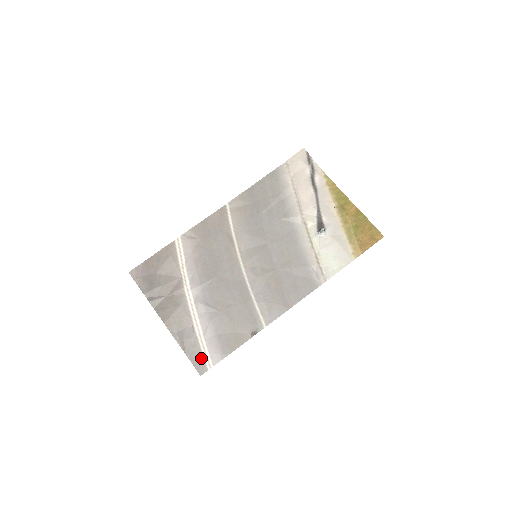
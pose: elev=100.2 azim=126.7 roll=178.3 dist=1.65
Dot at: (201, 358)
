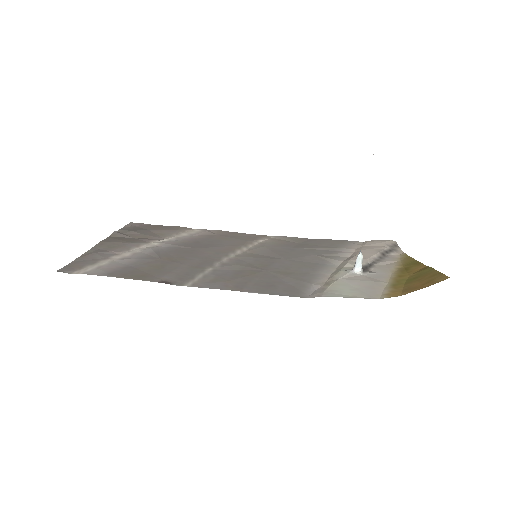
Dot at: (83, 266)
